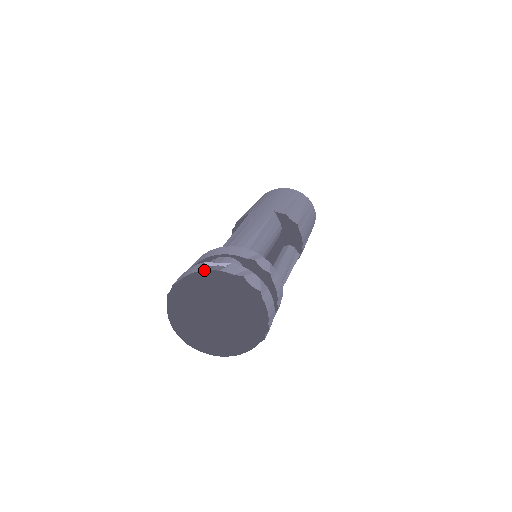
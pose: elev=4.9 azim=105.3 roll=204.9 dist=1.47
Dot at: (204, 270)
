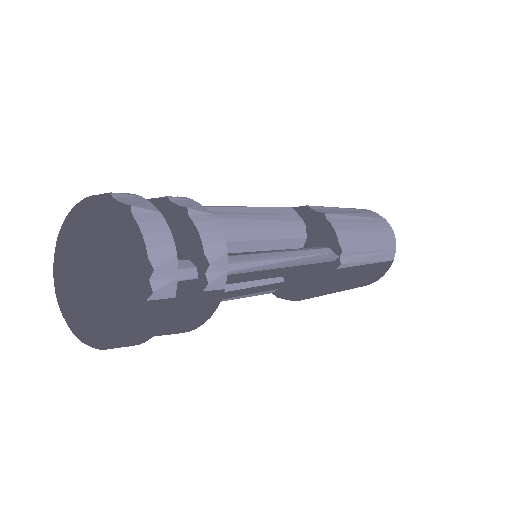
Dot at: occluded
